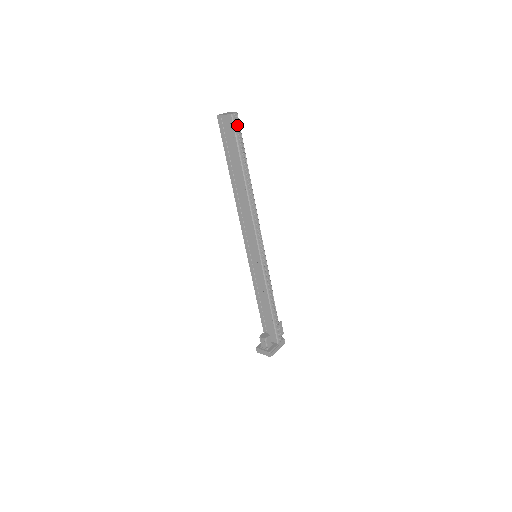
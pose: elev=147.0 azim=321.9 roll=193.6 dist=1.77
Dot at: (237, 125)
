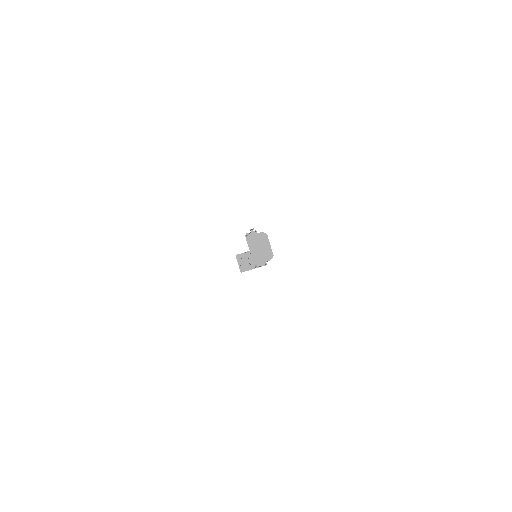
Dot at: occluded
